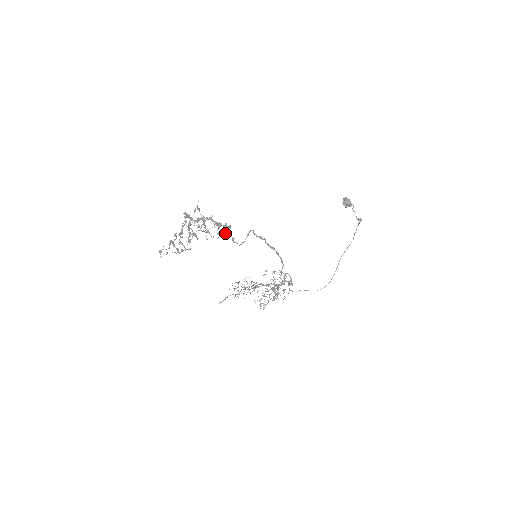
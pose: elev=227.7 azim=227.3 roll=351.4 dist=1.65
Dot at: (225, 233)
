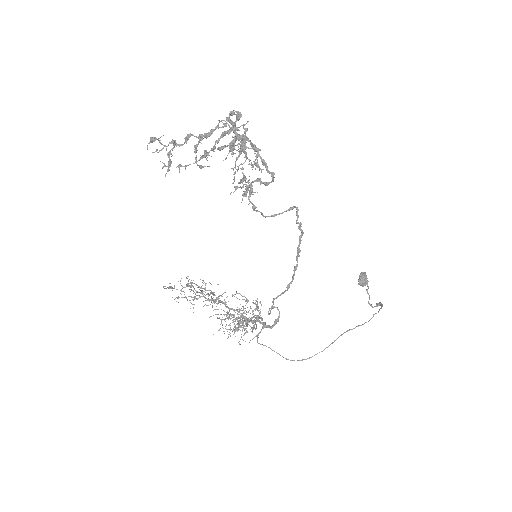
Dot at: (250, 191)
